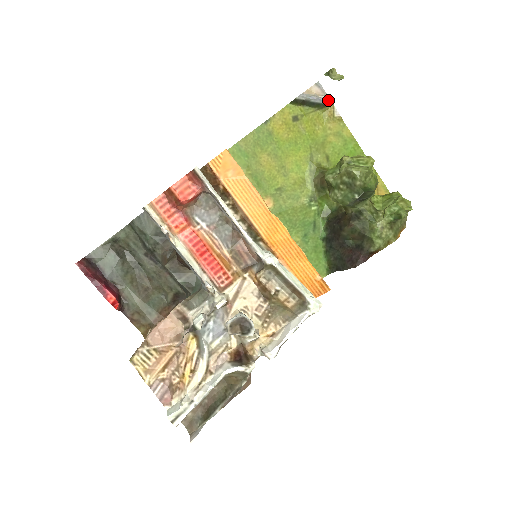
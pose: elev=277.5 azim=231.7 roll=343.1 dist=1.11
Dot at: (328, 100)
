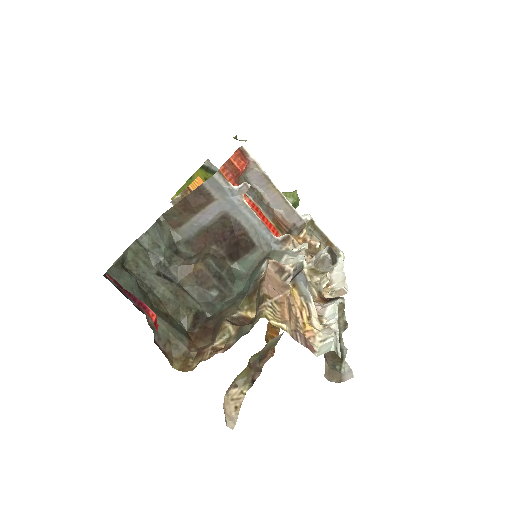
Dot at: occluded
